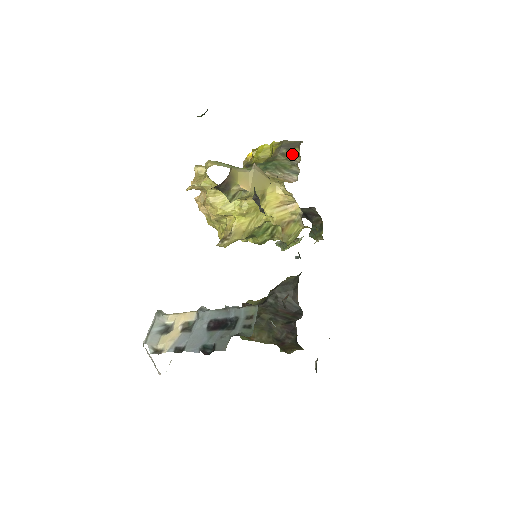
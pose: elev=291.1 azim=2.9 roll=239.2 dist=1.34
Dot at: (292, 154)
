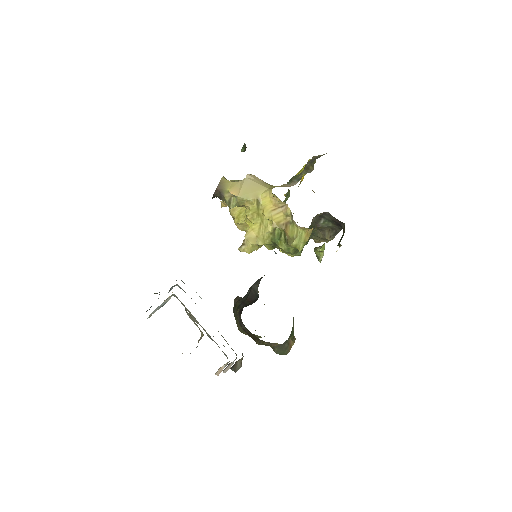
Dot at: (311, 166)
